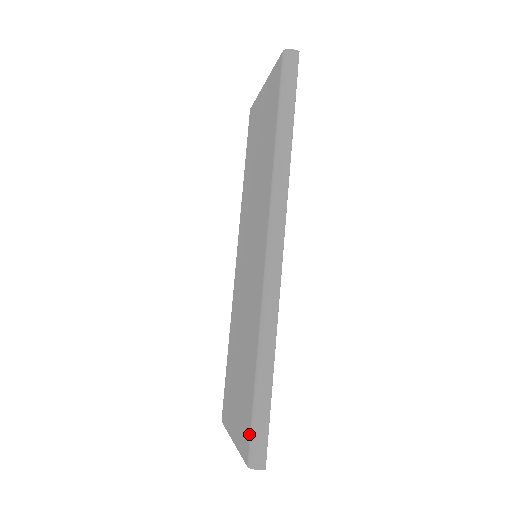
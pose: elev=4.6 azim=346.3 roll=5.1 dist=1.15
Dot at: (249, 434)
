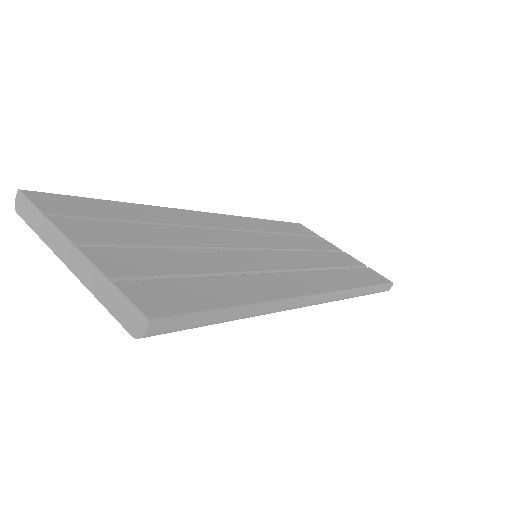
Dot at: occluded
